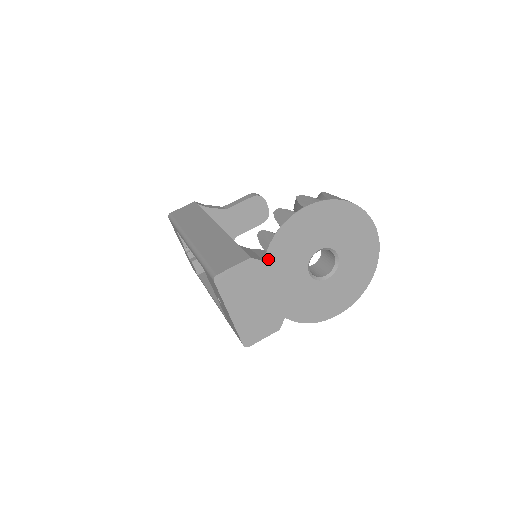
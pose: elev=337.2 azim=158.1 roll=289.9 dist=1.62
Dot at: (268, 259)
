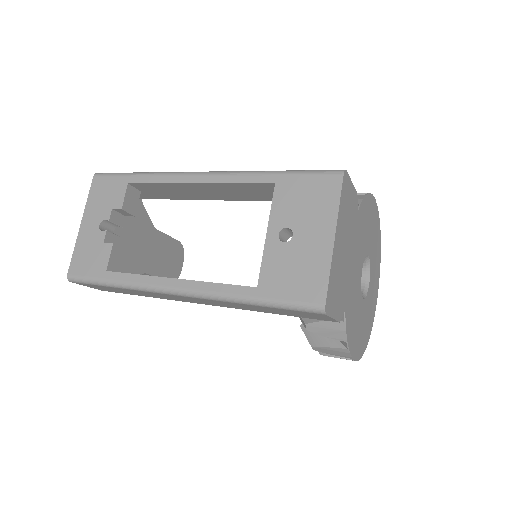
Dot at: (359, 213)
